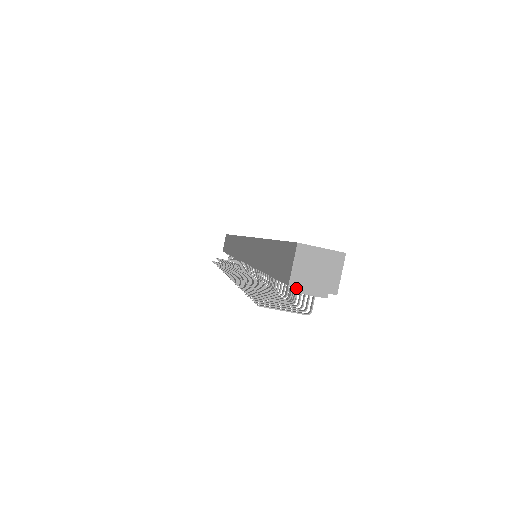
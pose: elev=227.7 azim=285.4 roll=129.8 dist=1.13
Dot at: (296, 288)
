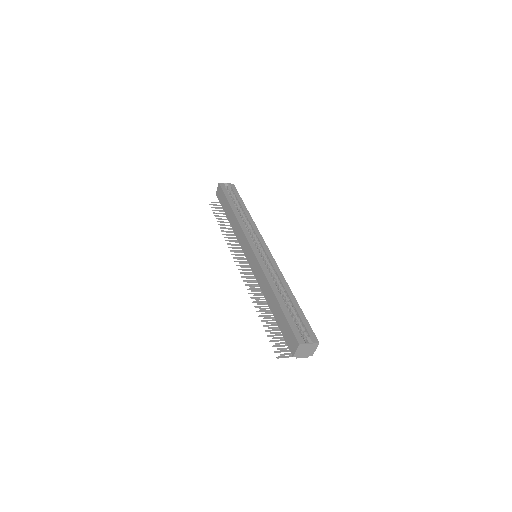
Dot at: (296, 357)
